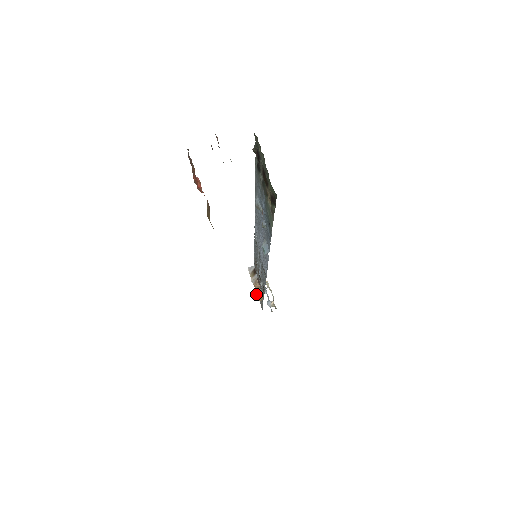
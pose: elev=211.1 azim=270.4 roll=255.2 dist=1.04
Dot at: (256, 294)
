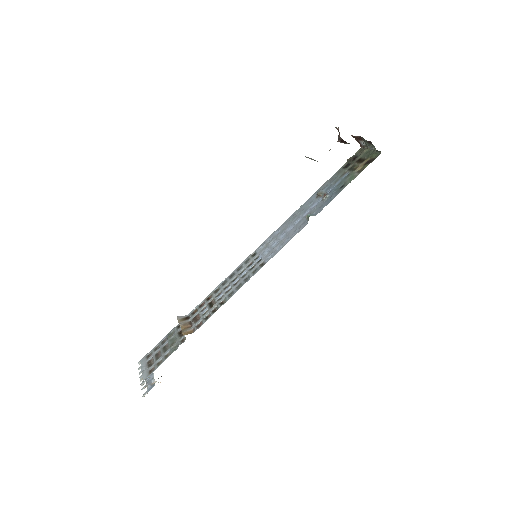
Dot at: (183, 330)
